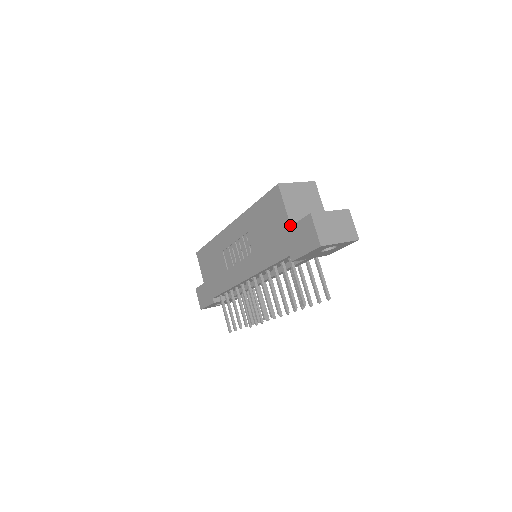
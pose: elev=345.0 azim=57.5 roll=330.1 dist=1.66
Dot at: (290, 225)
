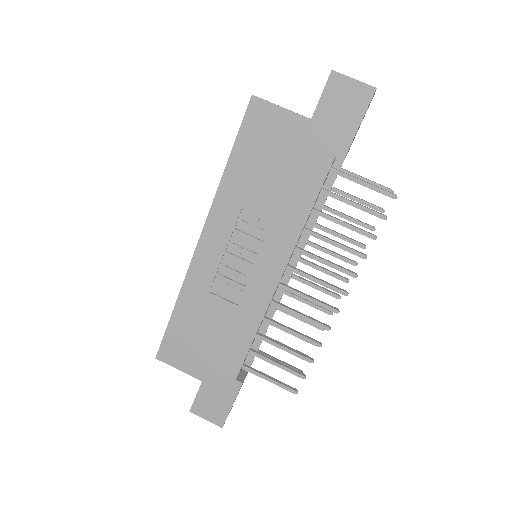
Dot at: (309, 119)
